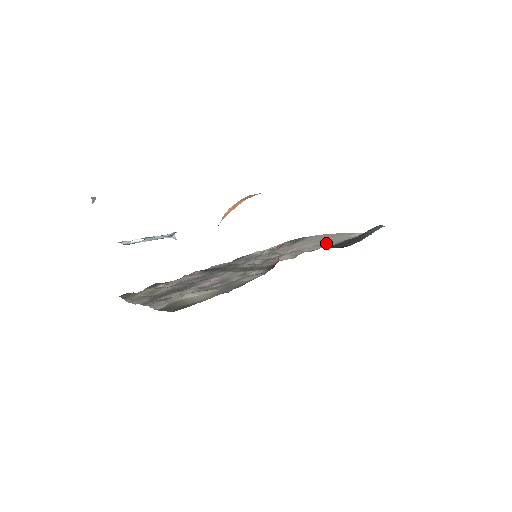
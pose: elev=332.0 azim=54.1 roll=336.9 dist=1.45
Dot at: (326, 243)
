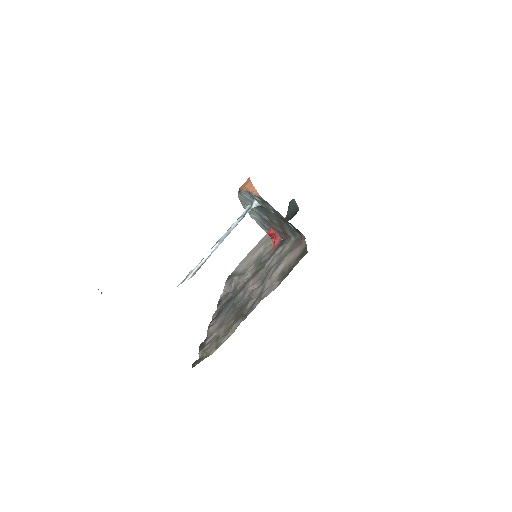
Dot at: (270, 238)
